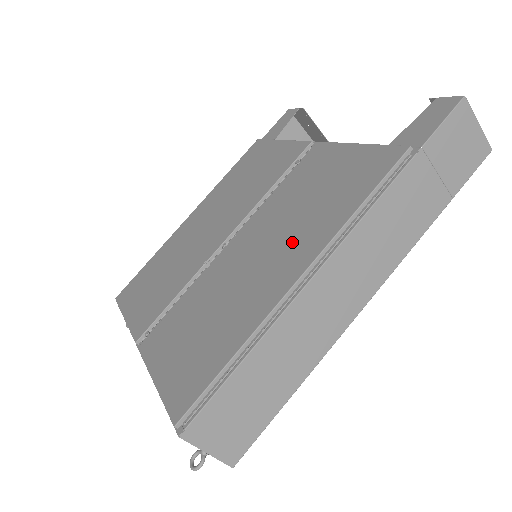
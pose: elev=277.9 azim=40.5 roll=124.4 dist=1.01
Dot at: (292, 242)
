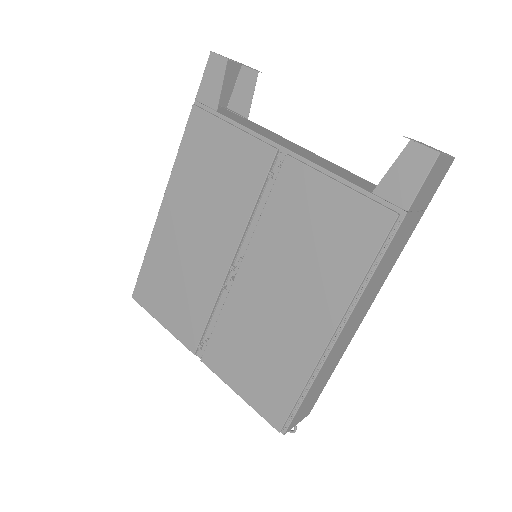
Dot at: (311, 294)
